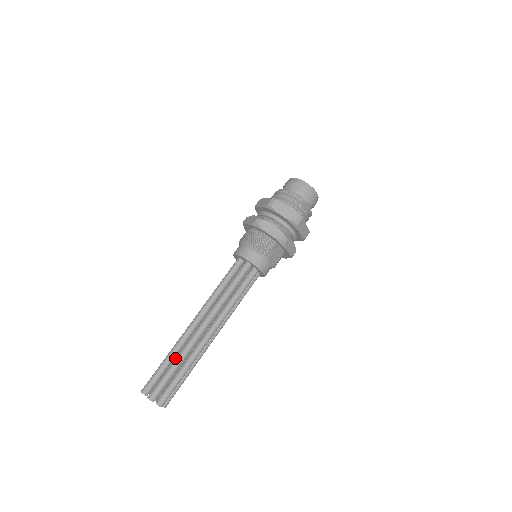
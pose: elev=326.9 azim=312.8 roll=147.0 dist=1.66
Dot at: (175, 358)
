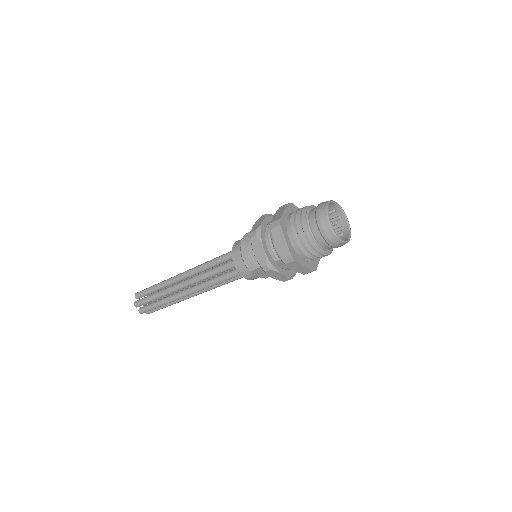
Dot at: occluded
